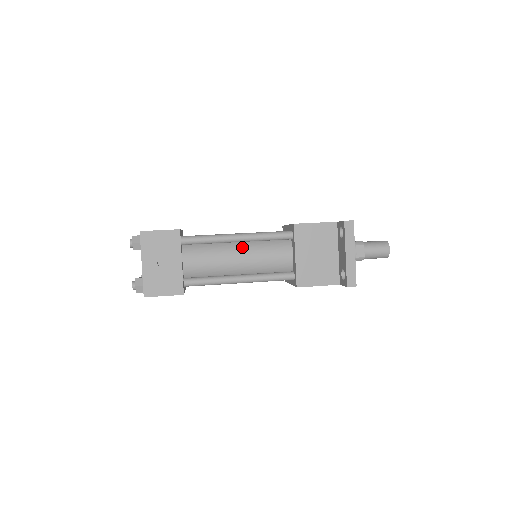
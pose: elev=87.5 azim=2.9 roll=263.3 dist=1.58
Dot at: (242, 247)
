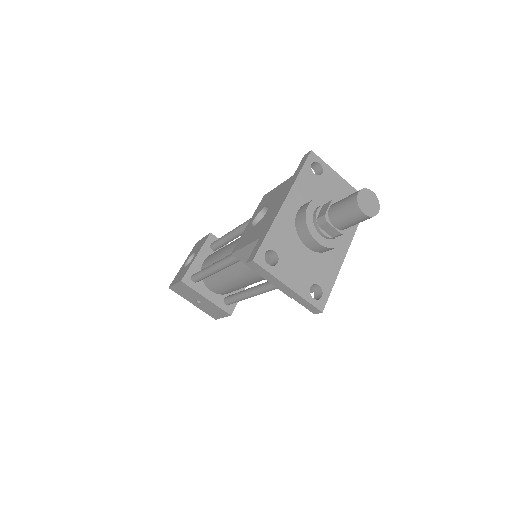
Dot at: (229, 270)
